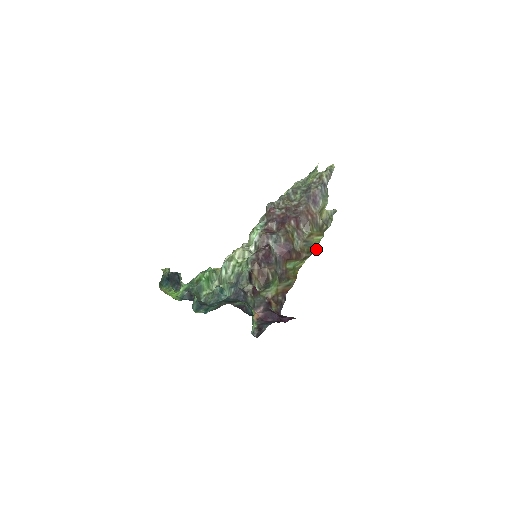
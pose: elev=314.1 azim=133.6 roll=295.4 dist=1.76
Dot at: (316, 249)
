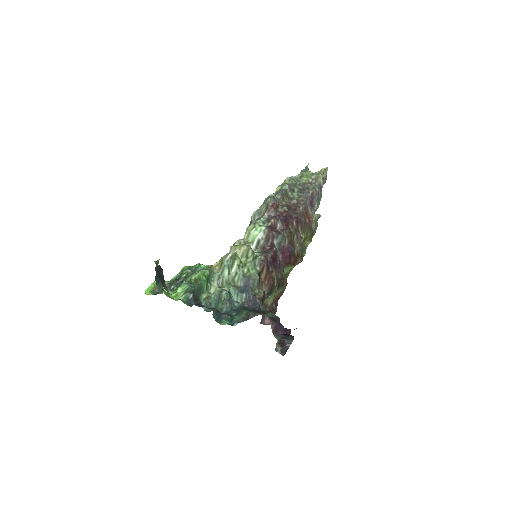
Dot at: occluded
